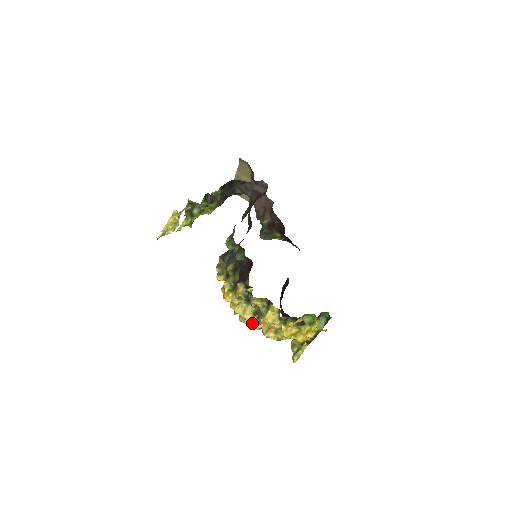
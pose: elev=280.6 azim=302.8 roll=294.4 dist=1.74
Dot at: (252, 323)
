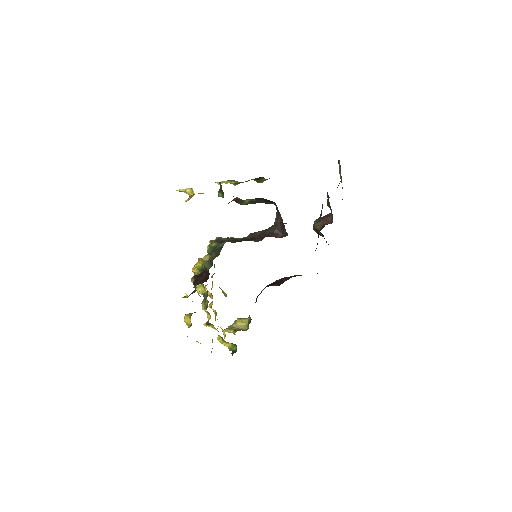
Dot at: occluded
